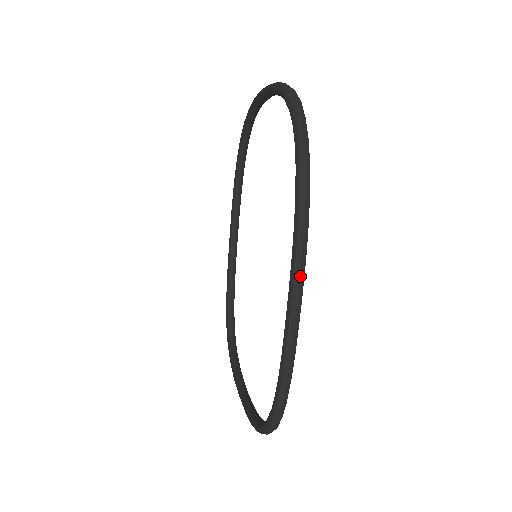
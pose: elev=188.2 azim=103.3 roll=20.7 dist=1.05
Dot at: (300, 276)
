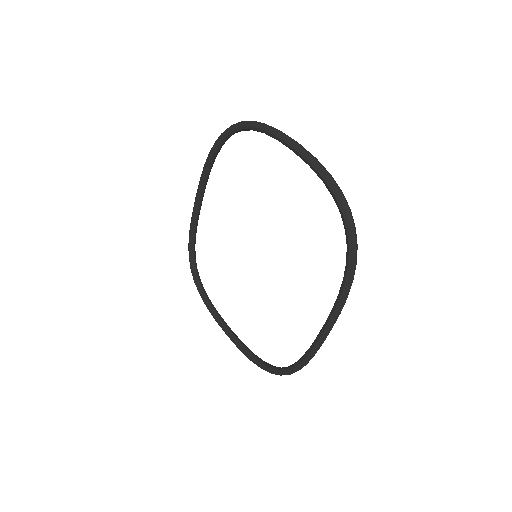
Dot at: occluded
